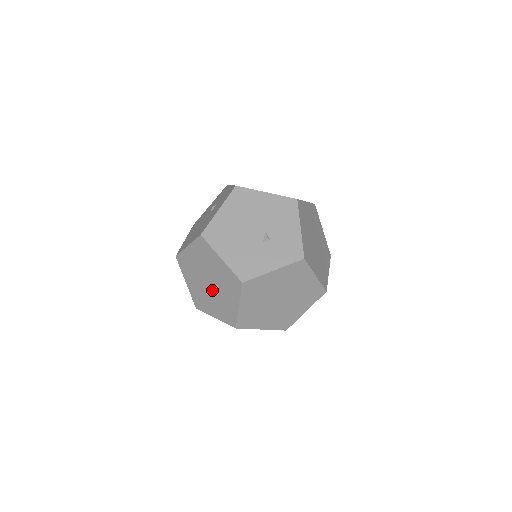
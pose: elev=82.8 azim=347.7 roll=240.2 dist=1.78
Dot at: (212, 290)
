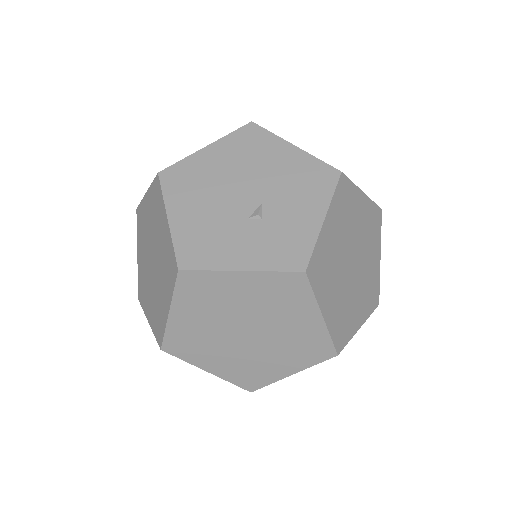
Dot at: (153, 273)
